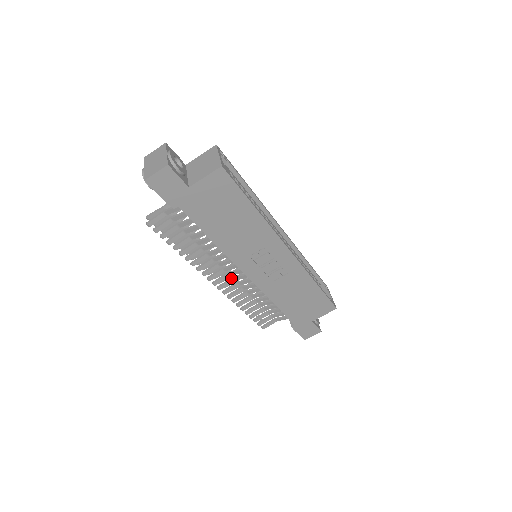
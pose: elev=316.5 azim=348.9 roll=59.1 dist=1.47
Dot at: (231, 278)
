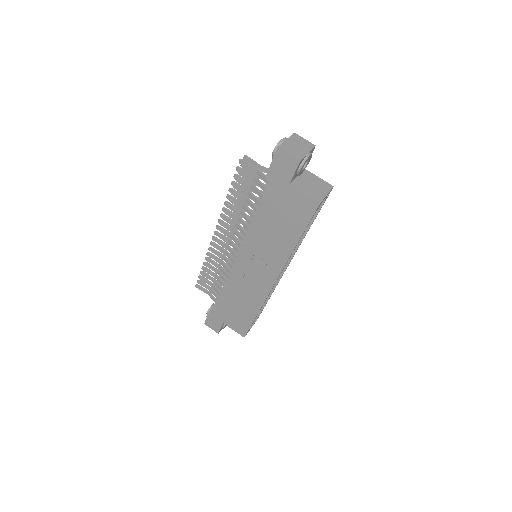
Dot at: (227, 244)
